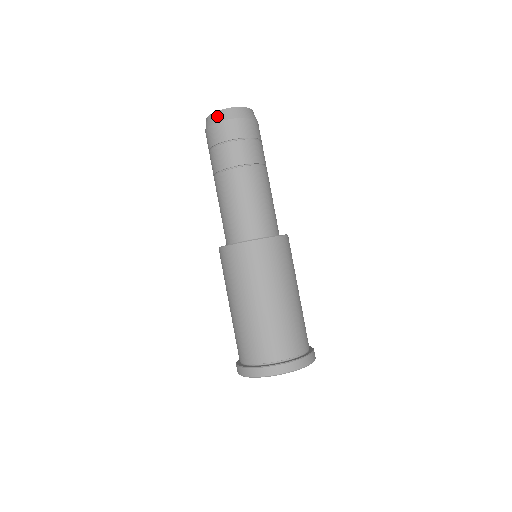
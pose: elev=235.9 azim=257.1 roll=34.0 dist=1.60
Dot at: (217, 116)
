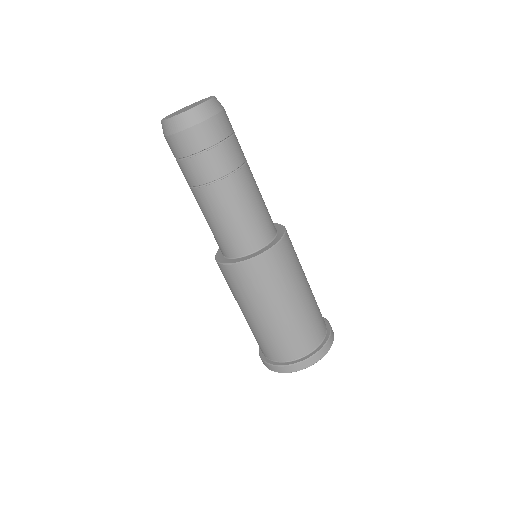
Dot at: (168, 126)
